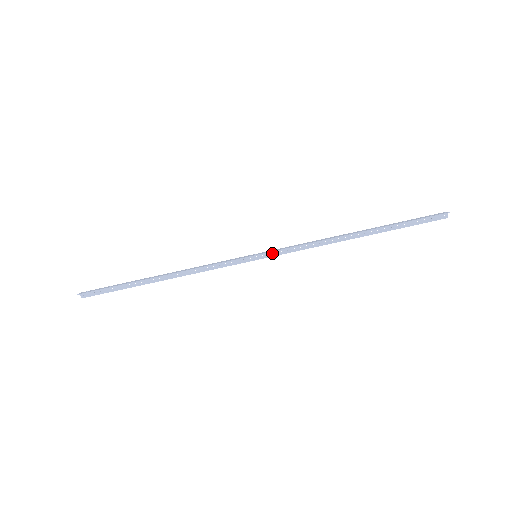
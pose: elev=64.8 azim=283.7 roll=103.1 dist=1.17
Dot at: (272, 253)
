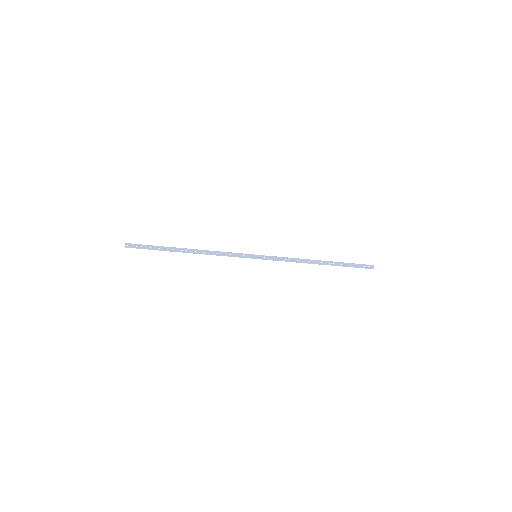
Dot at: (267, 256)
